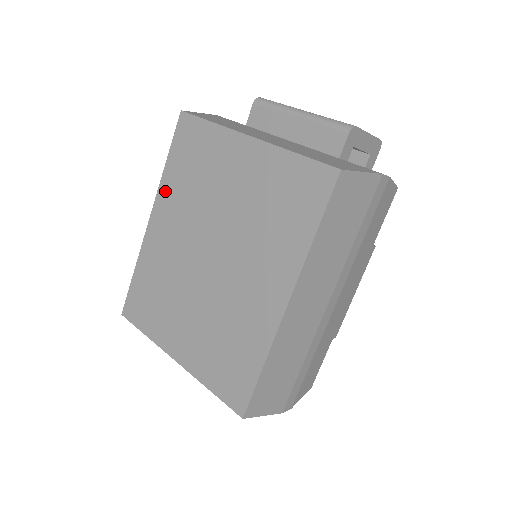
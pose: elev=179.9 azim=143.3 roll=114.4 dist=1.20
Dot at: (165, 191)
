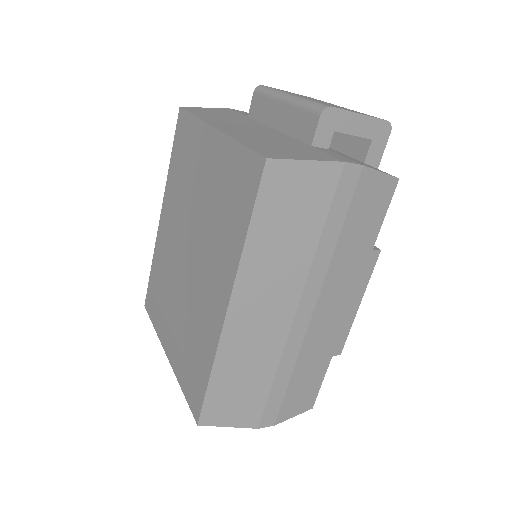
Dot at: (169, 188)
